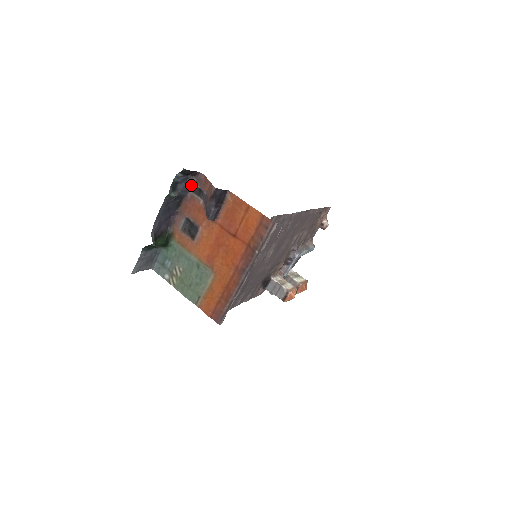
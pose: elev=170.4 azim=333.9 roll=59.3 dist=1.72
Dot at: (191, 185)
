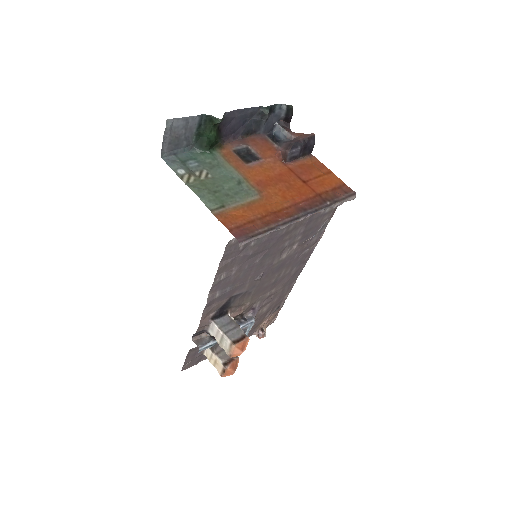
Dot at: (270, 132)
